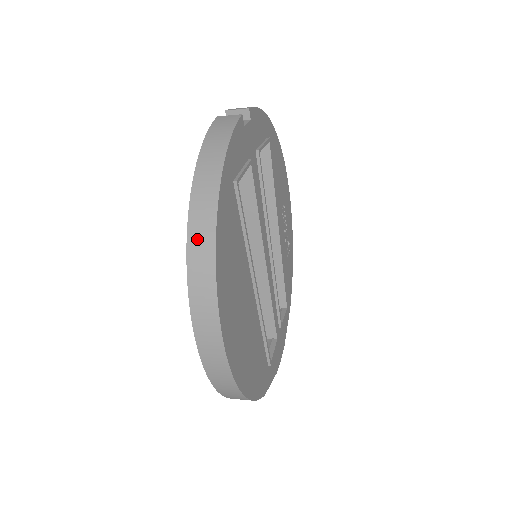
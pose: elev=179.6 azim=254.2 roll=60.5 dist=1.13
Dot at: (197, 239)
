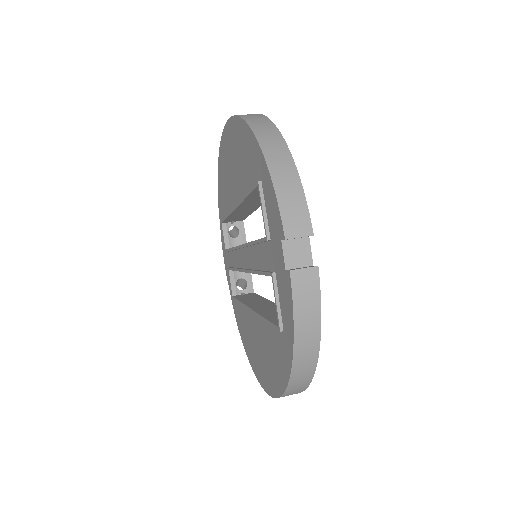
Dot at: (294, 389)
